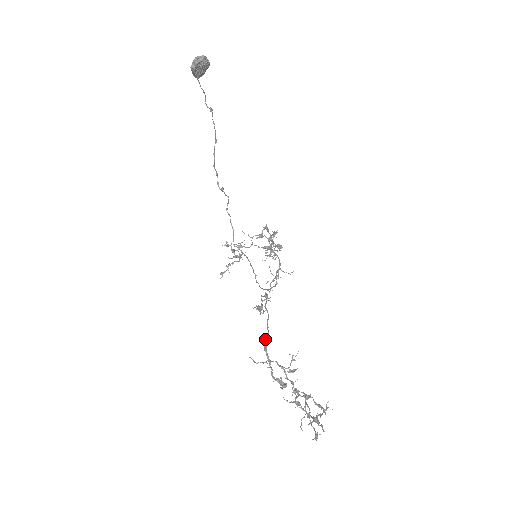
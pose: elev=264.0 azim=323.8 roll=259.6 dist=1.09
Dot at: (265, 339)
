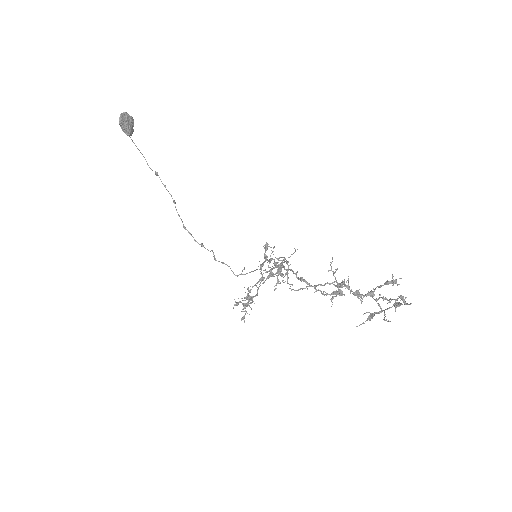
Dot at: (297, 278)
